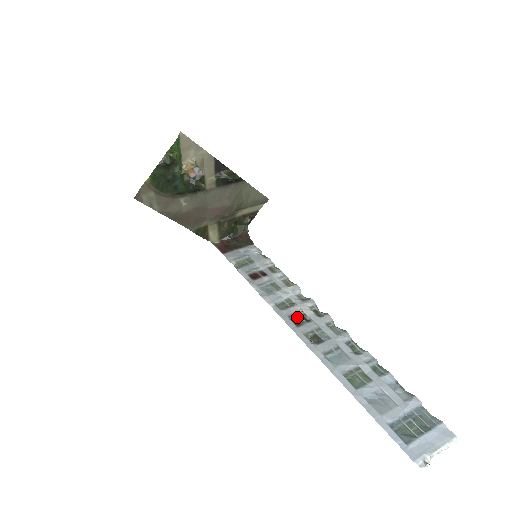
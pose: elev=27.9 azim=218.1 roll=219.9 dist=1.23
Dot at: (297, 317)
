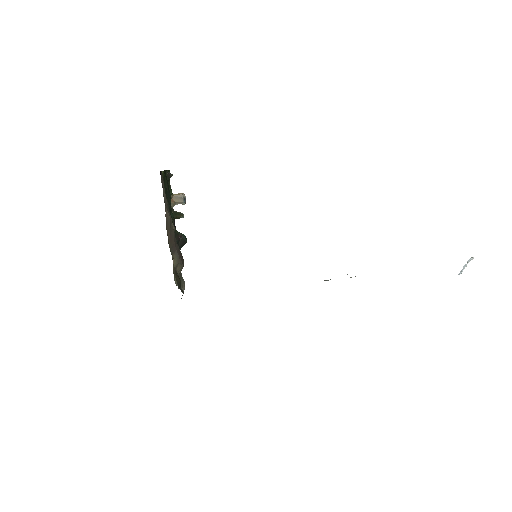
Dot at: occluded
